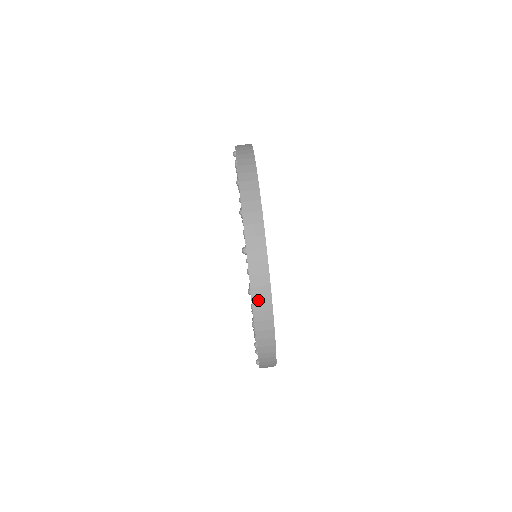
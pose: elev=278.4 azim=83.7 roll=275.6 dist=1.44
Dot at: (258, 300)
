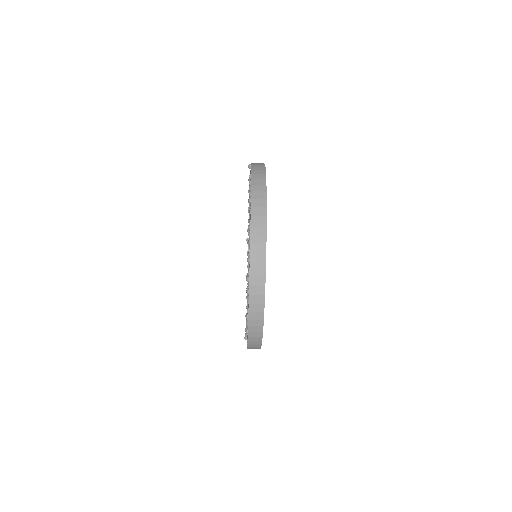
Dot at: occluded
